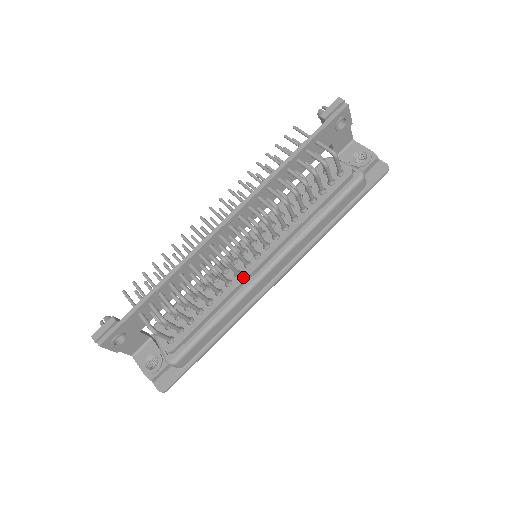
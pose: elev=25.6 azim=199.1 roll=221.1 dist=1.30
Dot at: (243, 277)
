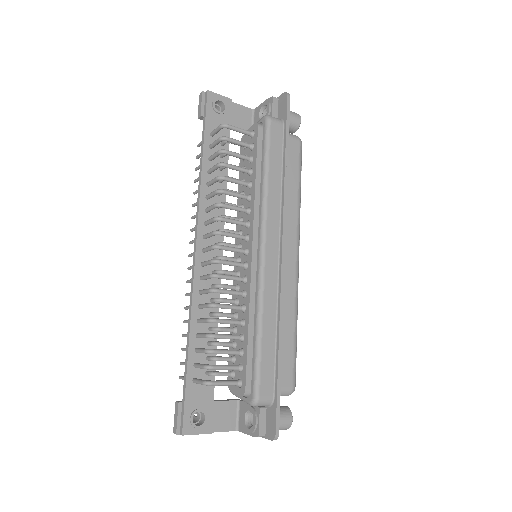
Dot at: (249, 278)
